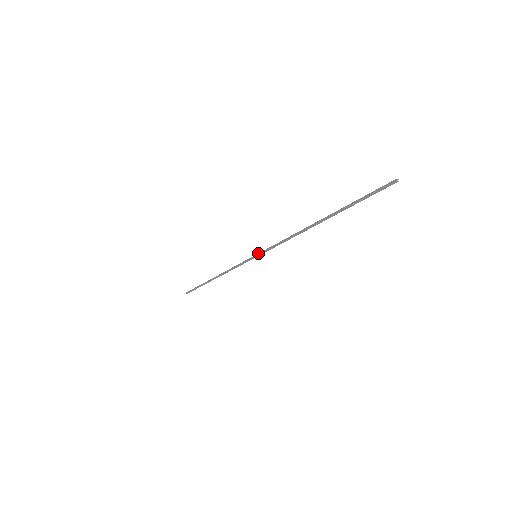
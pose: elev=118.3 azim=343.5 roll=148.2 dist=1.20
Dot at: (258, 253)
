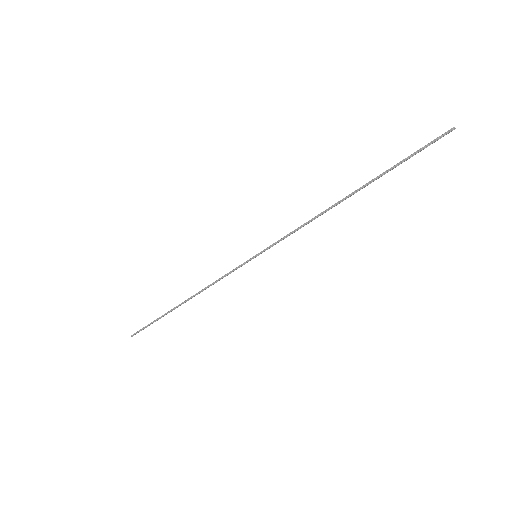
Dot at: (260, 252)
